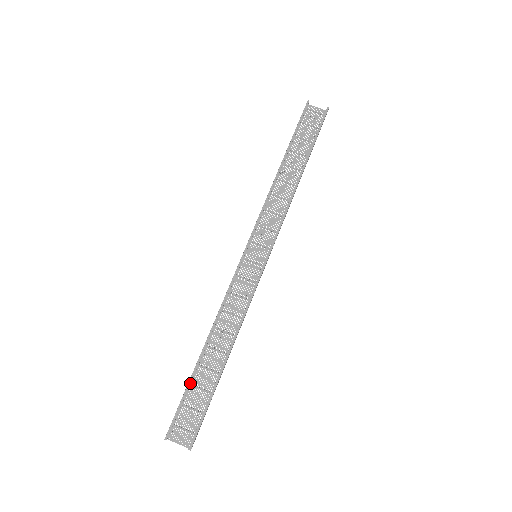
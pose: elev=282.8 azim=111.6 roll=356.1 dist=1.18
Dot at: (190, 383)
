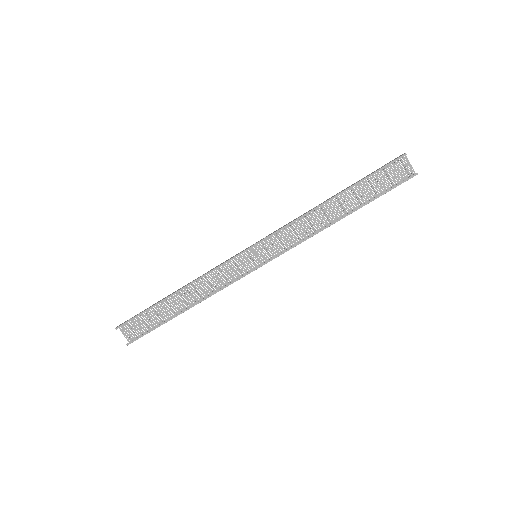
Dot at: (151, 308)
